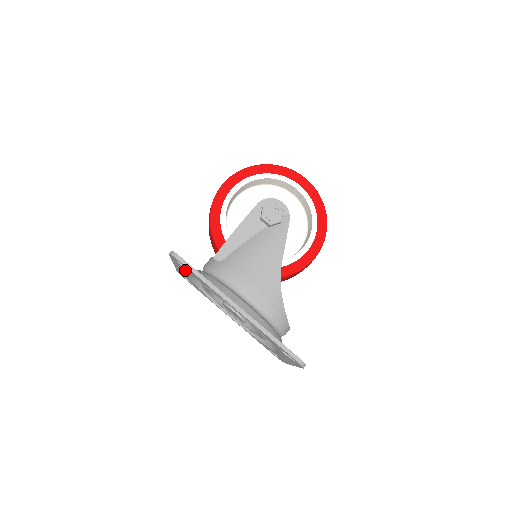
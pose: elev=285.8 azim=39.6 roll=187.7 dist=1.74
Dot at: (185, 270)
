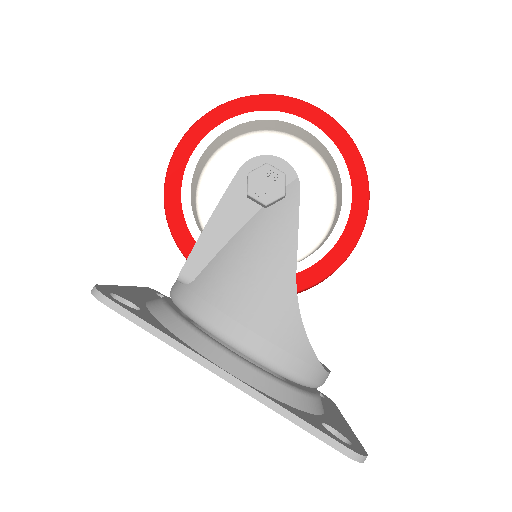
Dot at: occluded
